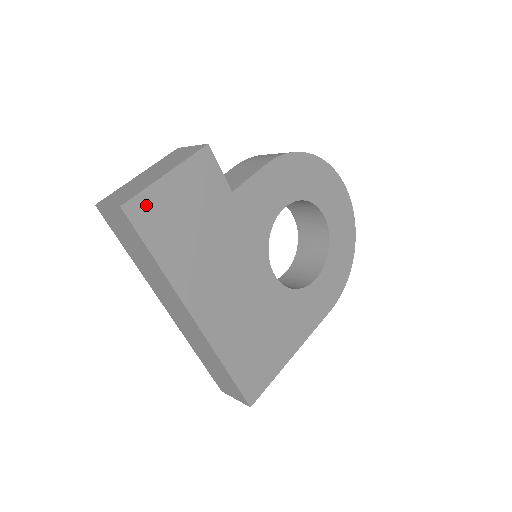
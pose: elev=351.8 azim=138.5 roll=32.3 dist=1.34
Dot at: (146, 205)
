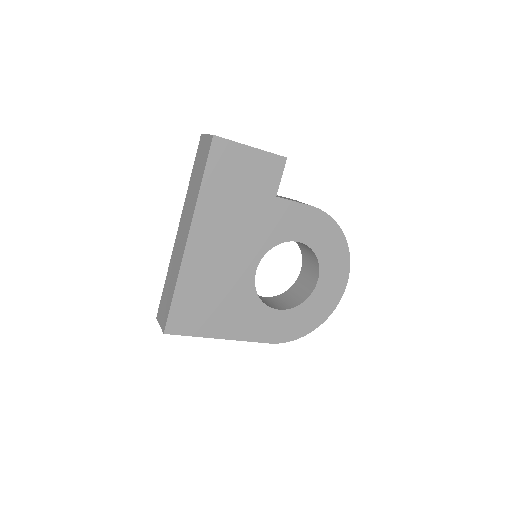
Dot at: (226, 149)
